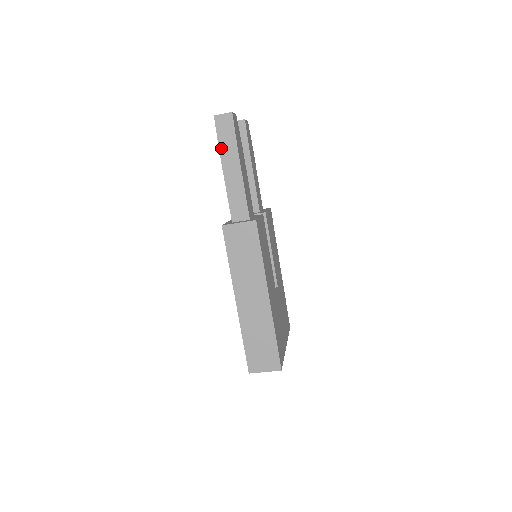
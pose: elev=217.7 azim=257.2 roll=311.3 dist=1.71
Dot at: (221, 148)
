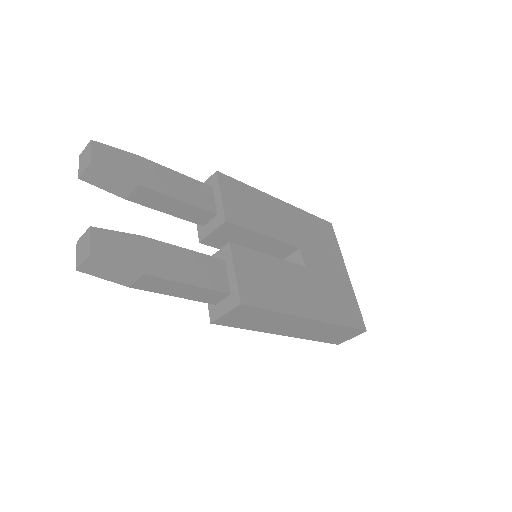
Dot at: (126, 285)
